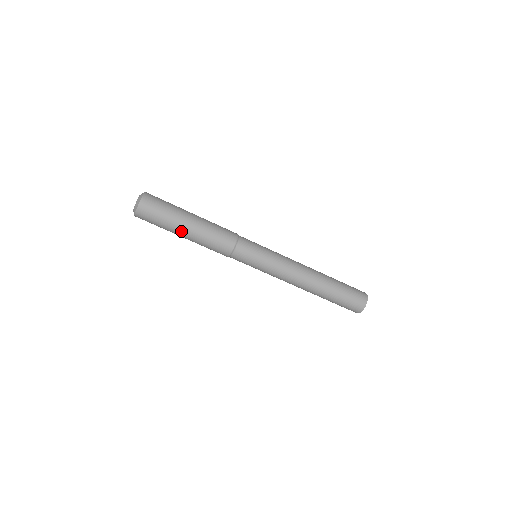
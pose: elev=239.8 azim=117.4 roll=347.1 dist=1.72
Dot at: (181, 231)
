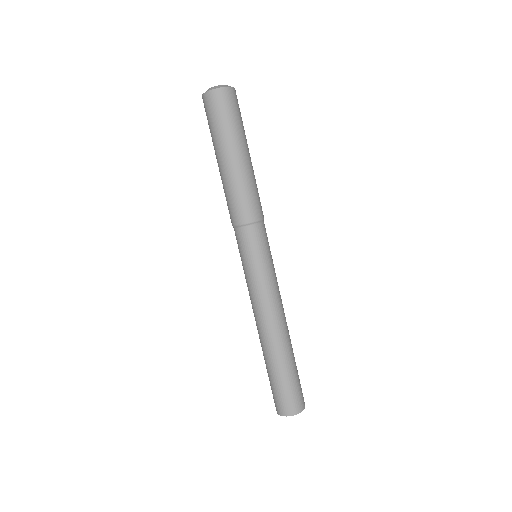
Dot at: (239, 151)
